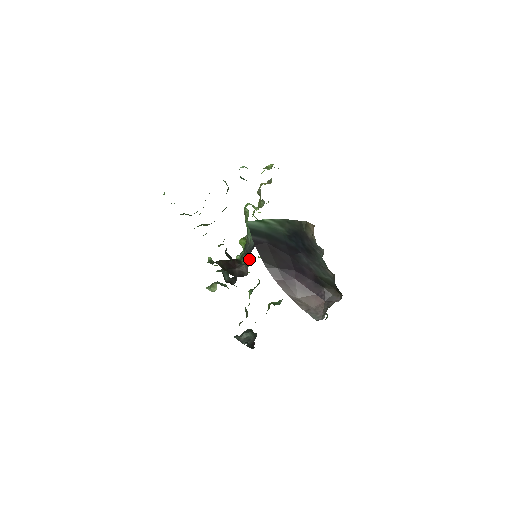
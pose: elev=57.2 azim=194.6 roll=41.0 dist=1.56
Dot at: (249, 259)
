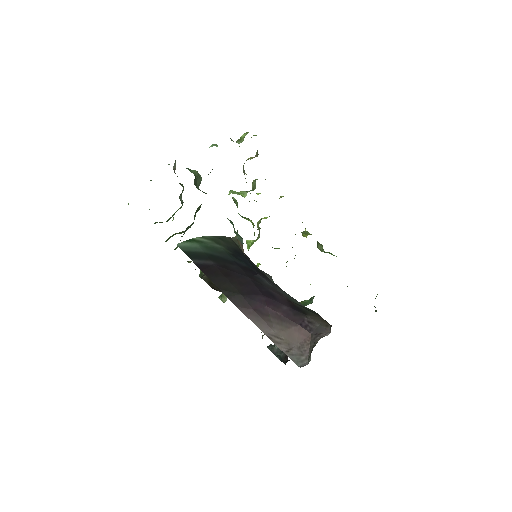
Dot at: occluded
